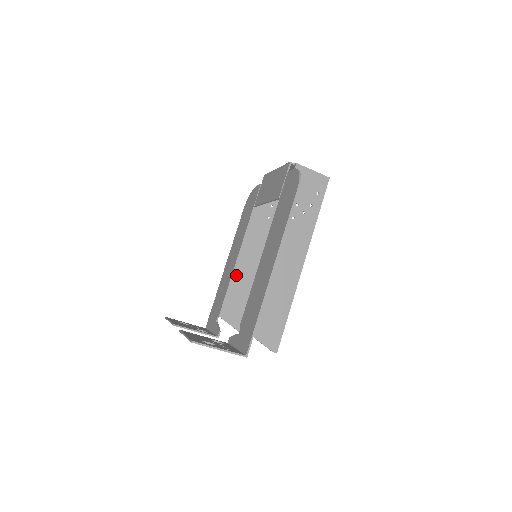
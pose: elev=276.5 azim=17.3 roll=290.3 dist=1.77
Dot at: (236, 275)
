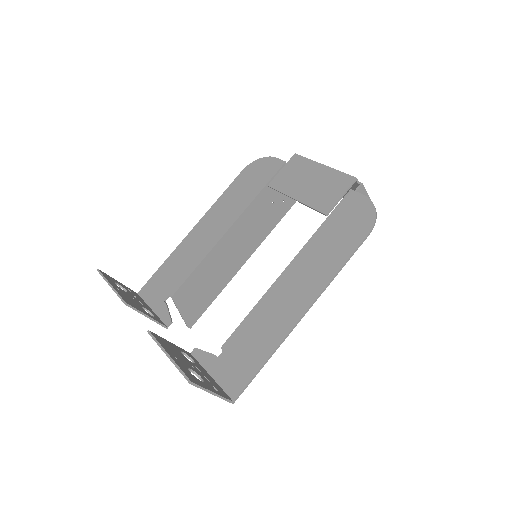
Dot at: (211, 256)
